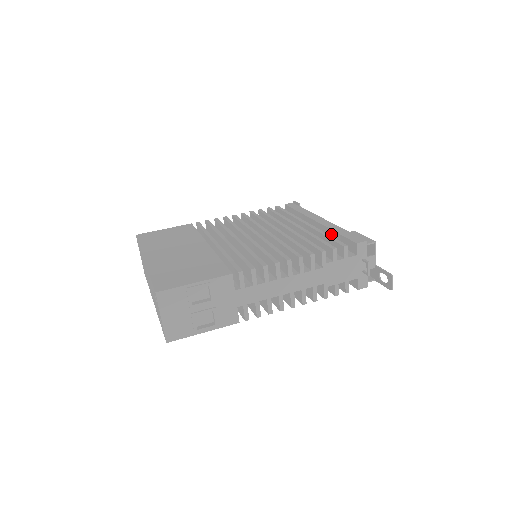
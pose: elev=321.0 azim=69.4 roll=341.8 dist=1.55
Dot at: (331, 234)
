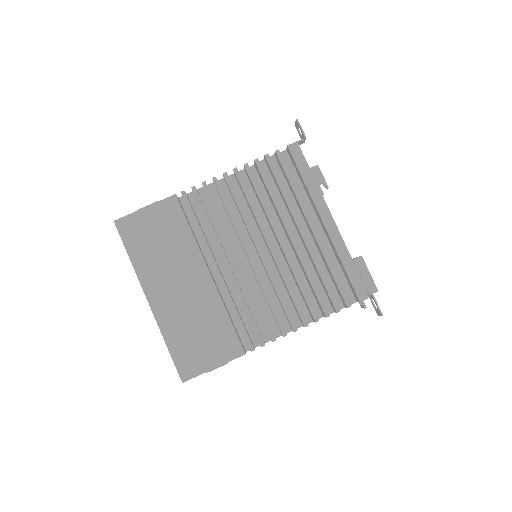
Dot at: (337, 257)
